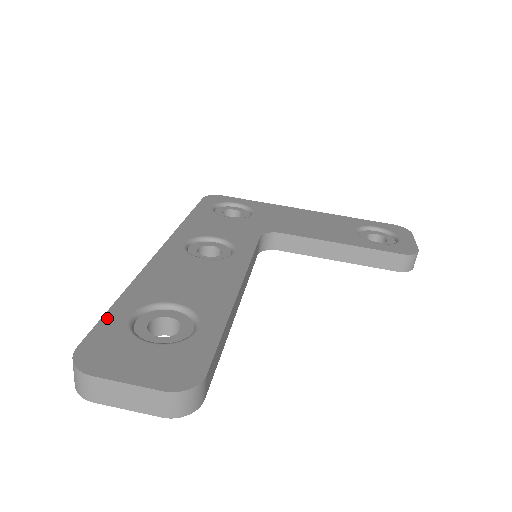
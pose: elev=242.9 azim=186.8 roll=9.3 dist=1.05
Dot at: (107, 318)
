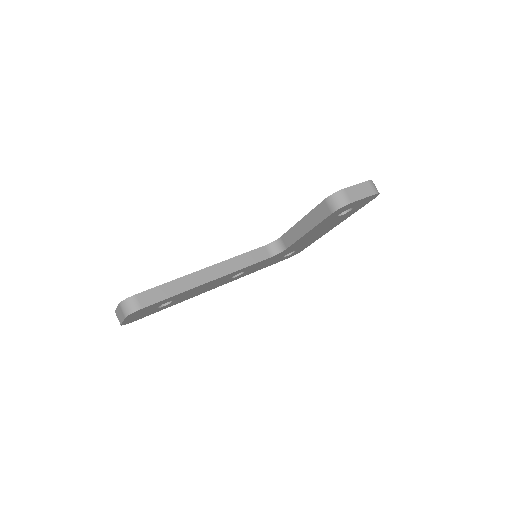
Dot at: occluded
